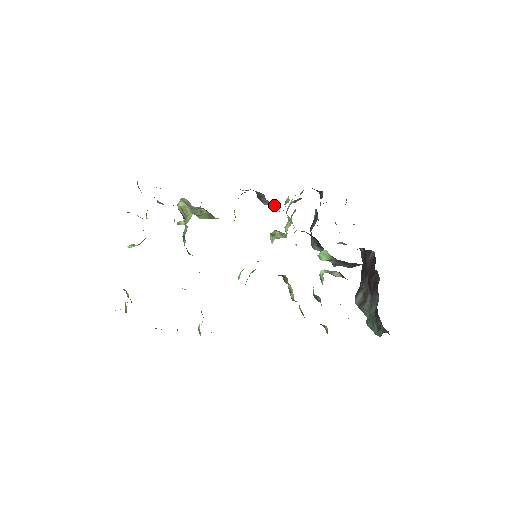
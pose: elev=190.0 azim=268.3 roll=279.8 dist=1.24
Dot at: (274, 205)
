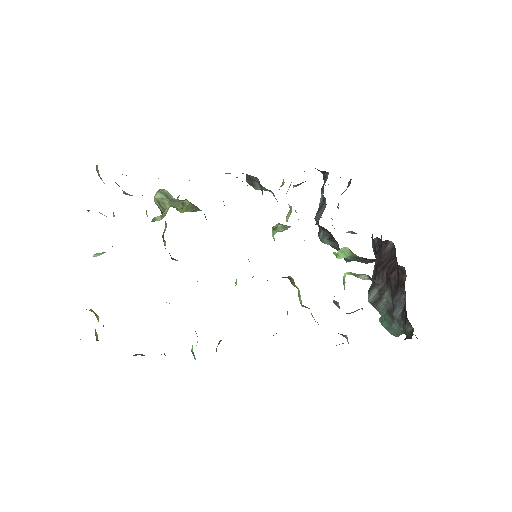
Dot at: (268, 190)
